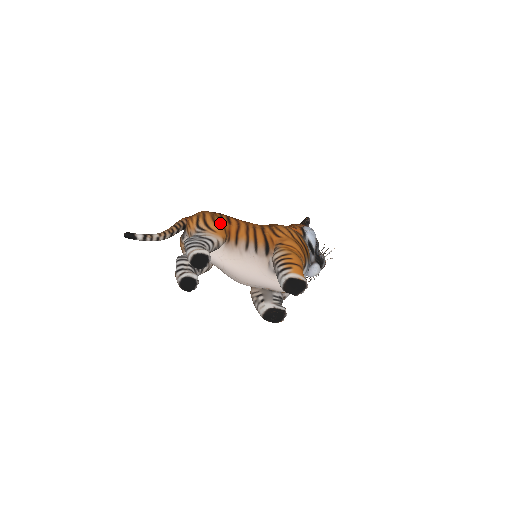
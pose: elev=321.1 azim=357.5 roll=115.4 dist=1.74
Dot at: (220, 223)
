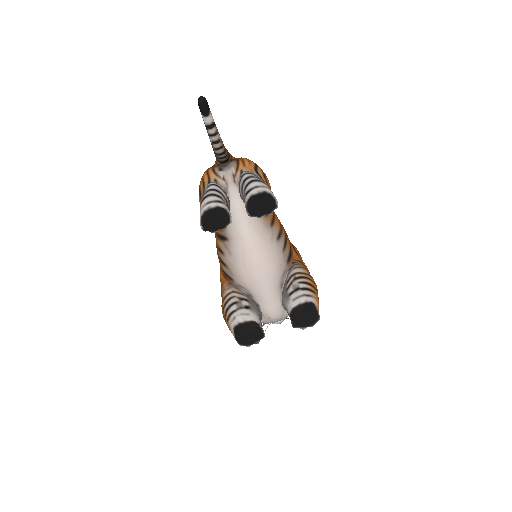
Dot at: occluded
